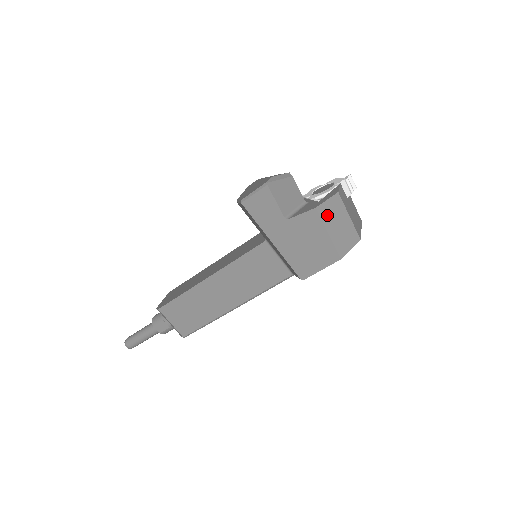
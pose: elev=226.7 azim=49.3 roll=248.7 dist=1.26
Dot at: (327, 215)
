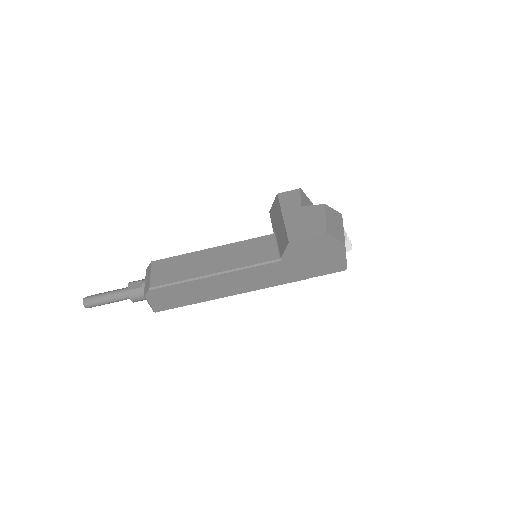
Dot at: (330, 213)
